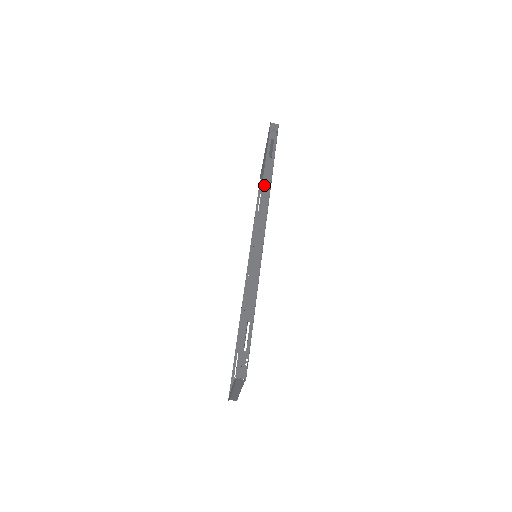
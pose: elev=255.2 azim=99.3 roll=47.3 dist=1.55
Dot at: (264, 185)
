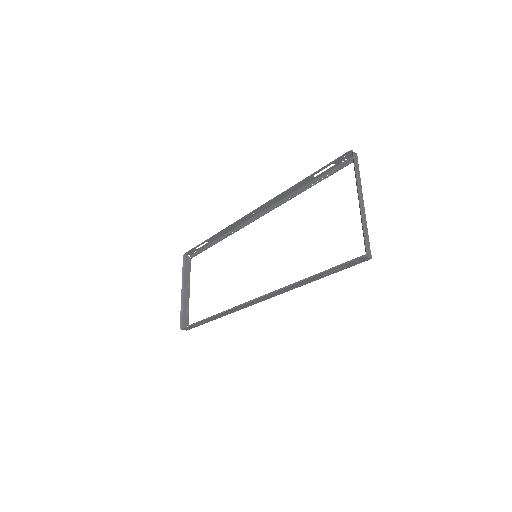
Dot at: (291, 287)
